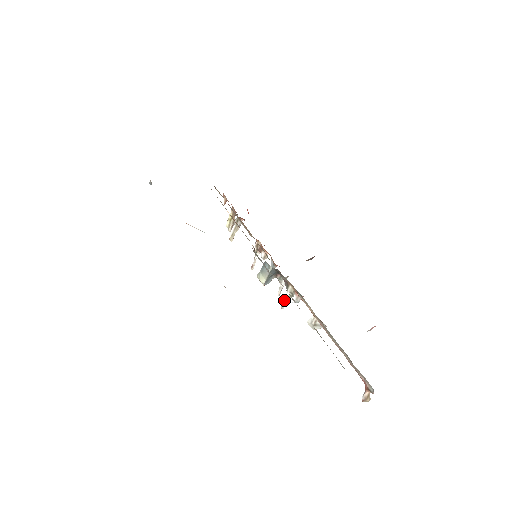
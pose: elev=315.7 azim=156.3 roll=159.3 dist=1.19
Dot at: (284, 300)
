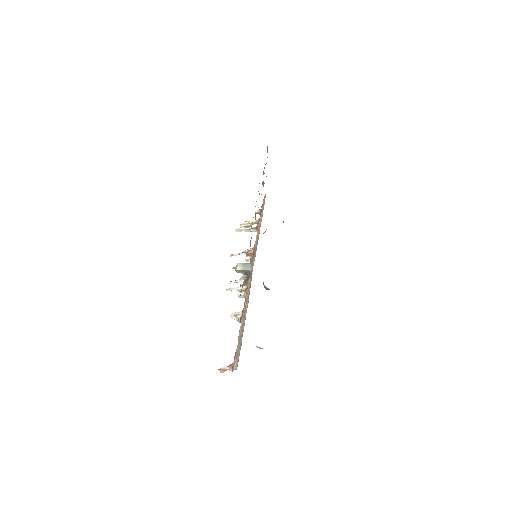
Dot at: (233, 288)
